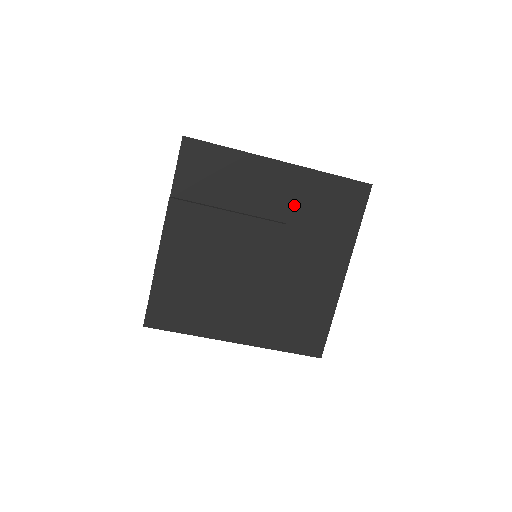
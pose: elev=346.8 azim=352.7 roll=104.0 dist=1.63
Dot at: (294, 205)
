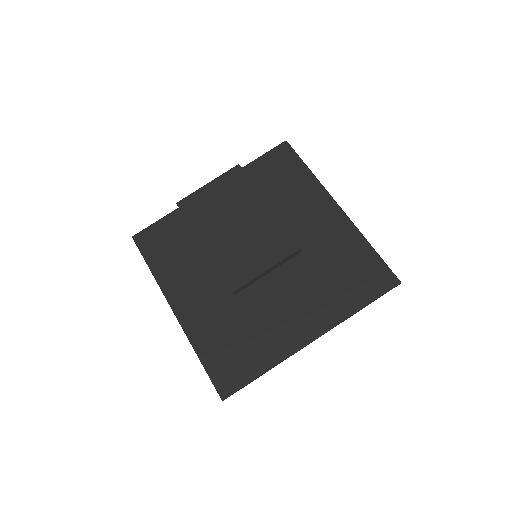
Dot at: (321, 245)
